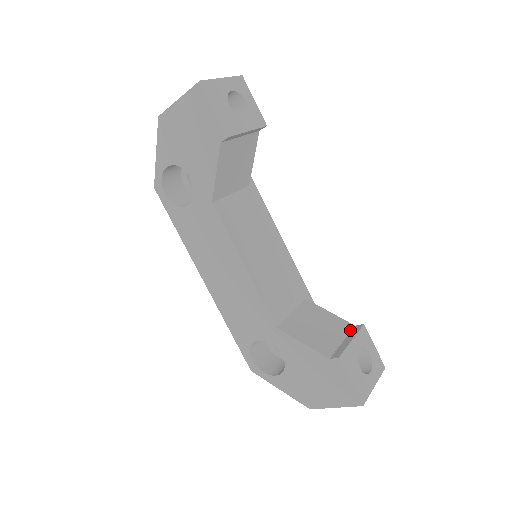
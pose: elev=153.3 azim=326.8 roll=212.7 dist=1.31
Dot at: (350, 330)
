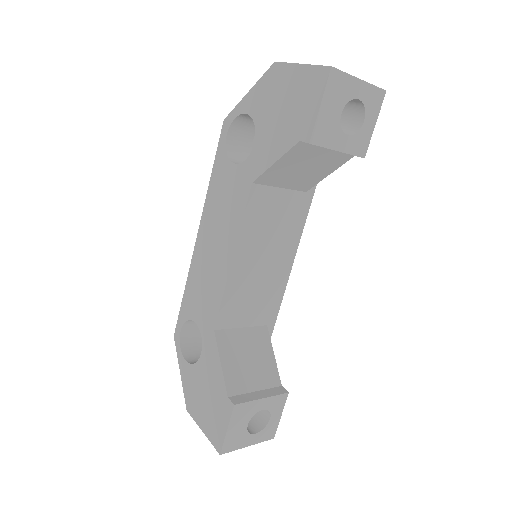
Dot at: (273, 386)
